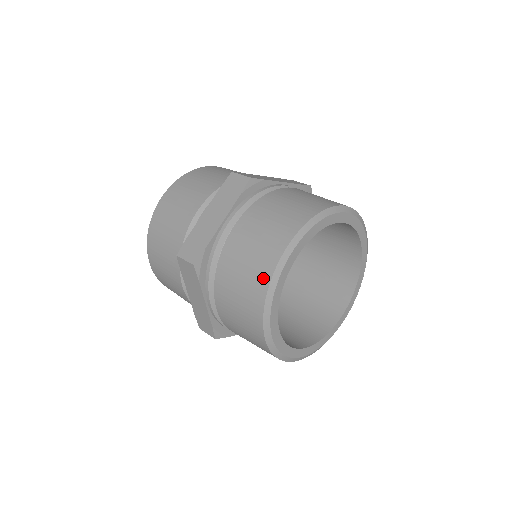
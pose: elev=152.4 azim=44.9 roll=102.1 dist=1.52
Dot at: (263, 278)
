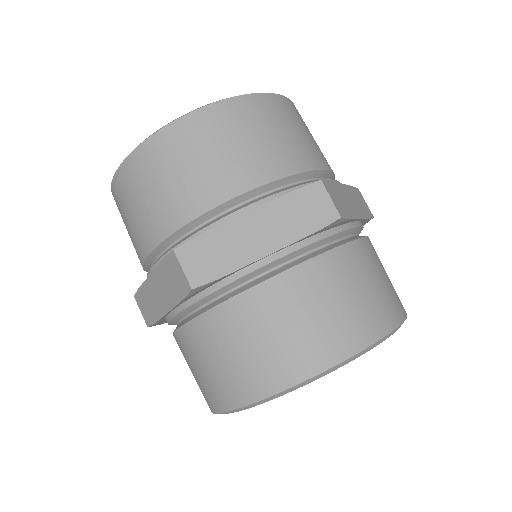
Dot at: (273, 380)
